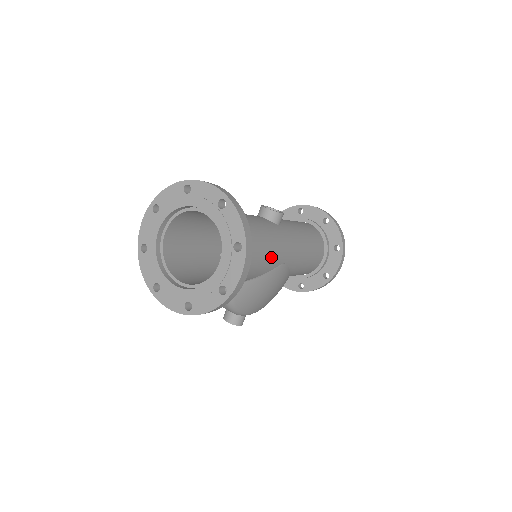
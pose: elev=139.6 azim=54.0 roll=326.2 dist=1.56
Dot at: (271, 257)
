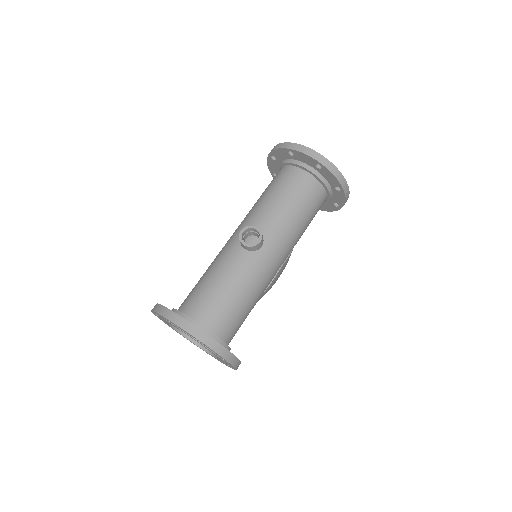
Dot at: (263, 289)
